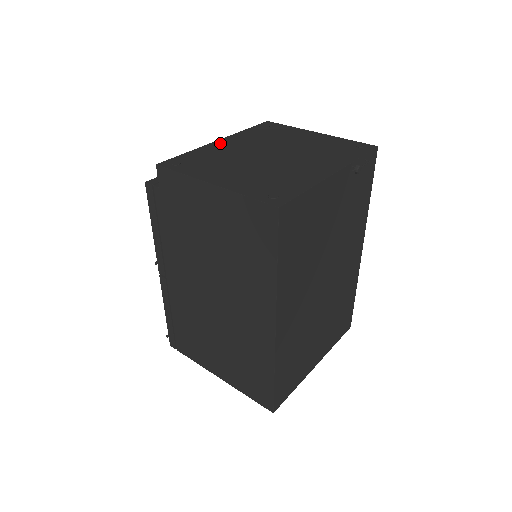
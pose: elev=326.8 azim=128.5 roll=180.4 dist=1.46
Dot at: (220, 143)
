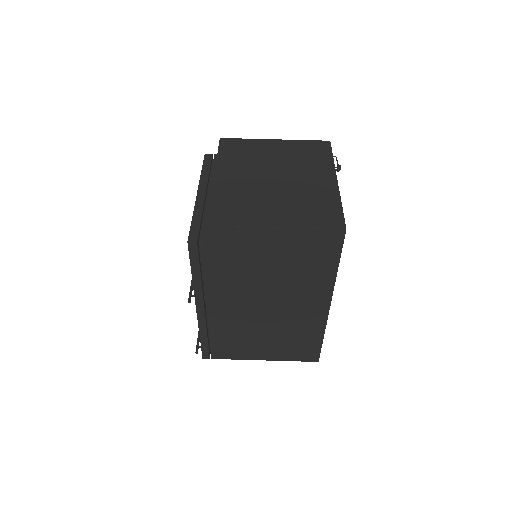
Dot at: (221, 180)
